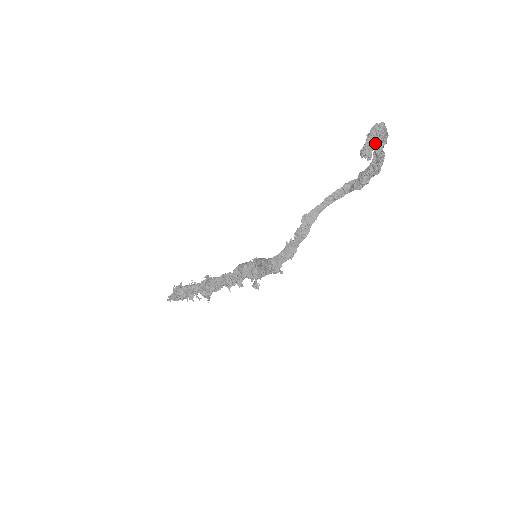
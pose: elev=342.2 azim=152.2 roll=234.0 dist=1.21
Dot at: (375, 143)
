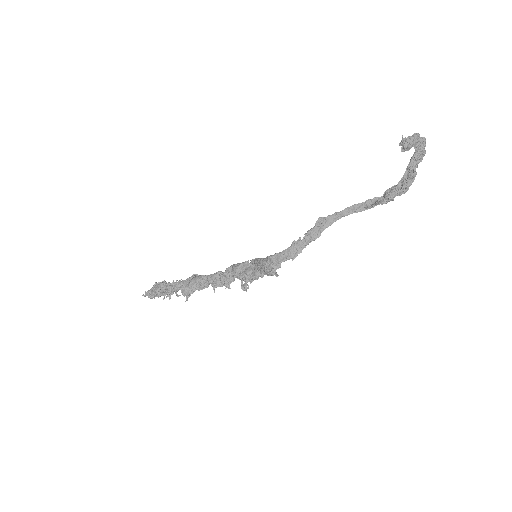
Dot at: (411, 159)
